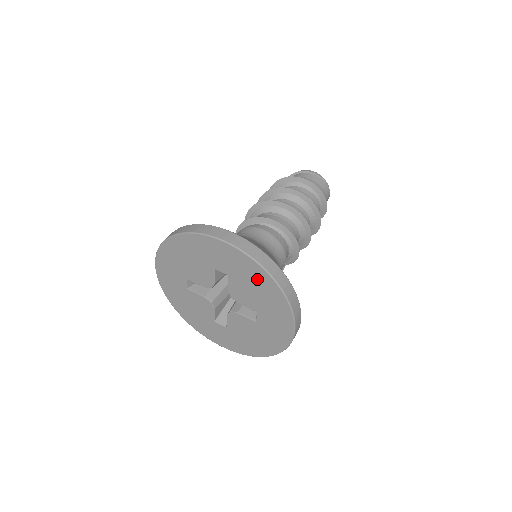
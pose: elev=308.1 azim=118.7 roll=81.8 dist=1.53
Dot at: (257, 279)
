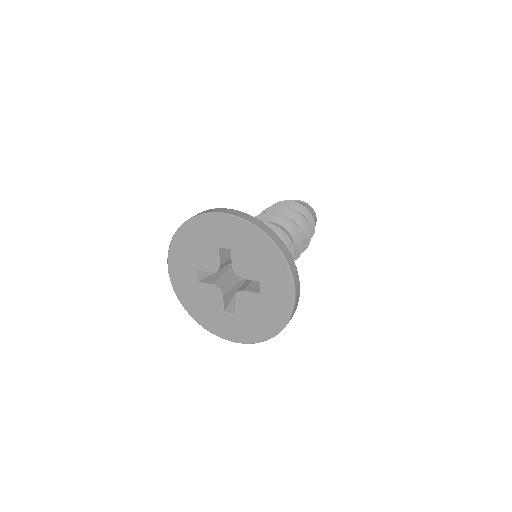
Dot at: (255, 242)
